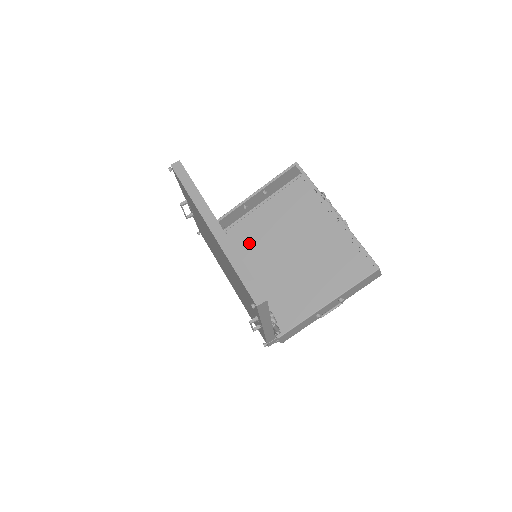
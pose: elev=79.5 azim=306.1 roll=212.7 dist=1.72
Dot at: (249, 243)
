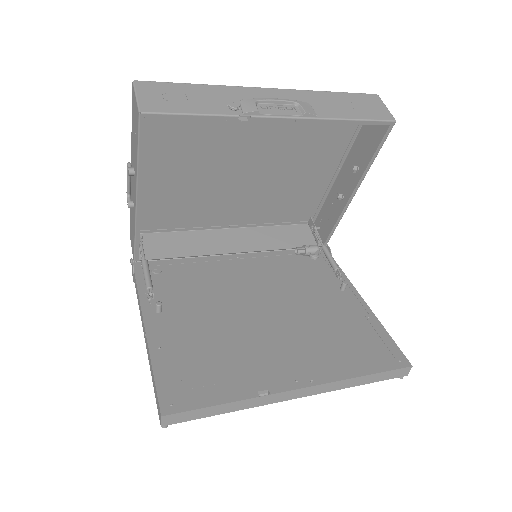
Dot at: (179, 206)
